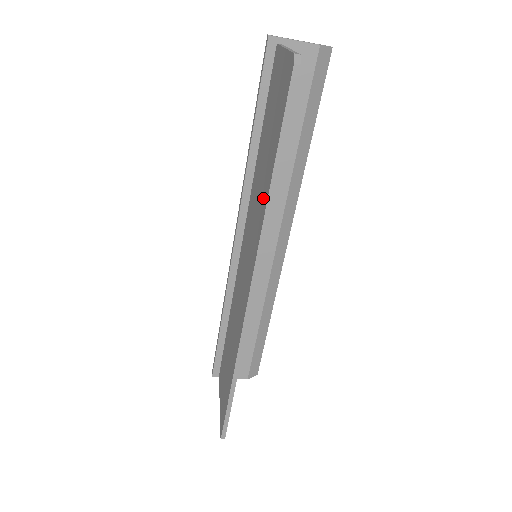
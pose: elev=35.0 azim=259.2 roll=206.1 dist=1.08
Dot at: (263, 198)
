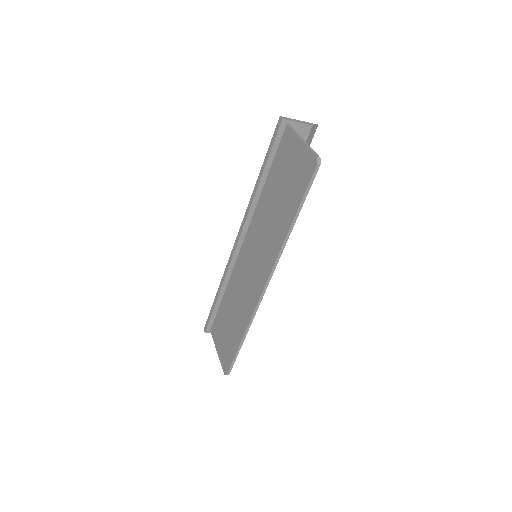
Dot at: (280, 230)
